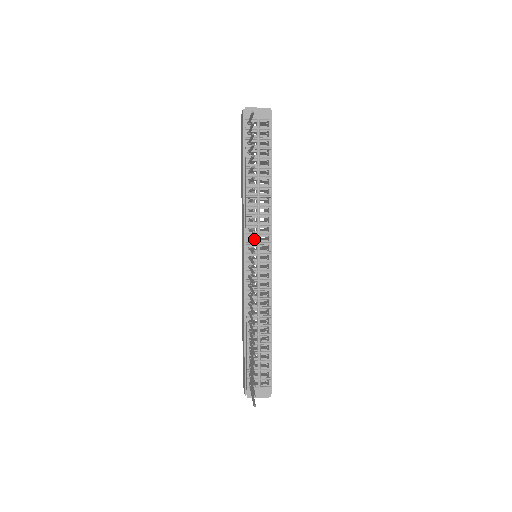
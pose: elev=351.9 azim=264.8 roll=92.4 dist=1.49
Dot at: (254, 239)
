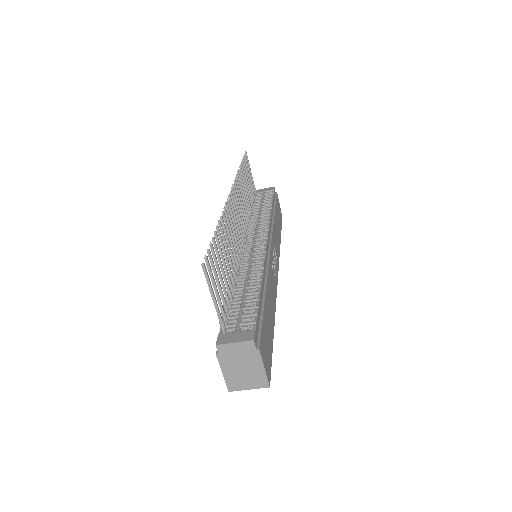
Dot at: occluded
